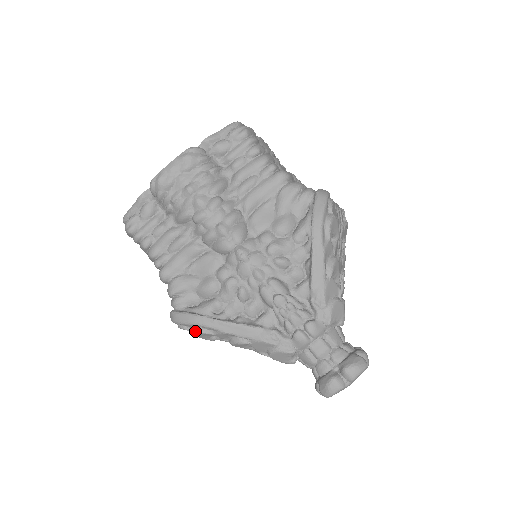
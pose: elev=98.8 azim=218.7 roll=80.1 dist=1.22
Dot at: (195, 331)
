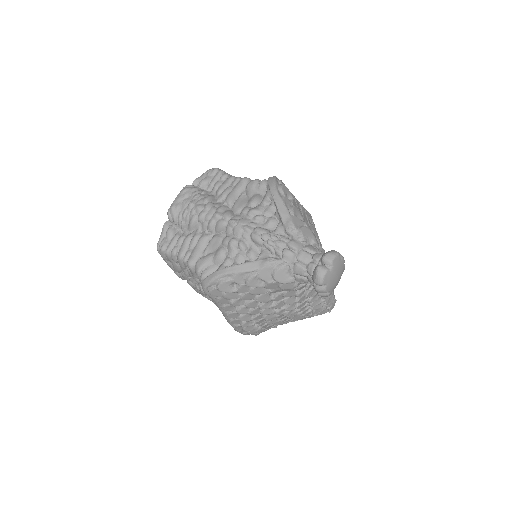
Dot at: (219, 283)
